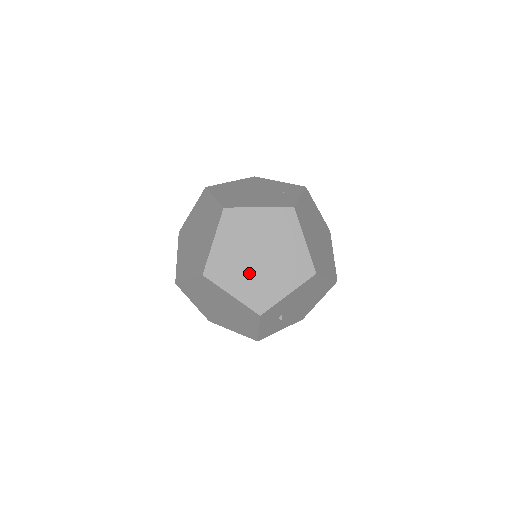
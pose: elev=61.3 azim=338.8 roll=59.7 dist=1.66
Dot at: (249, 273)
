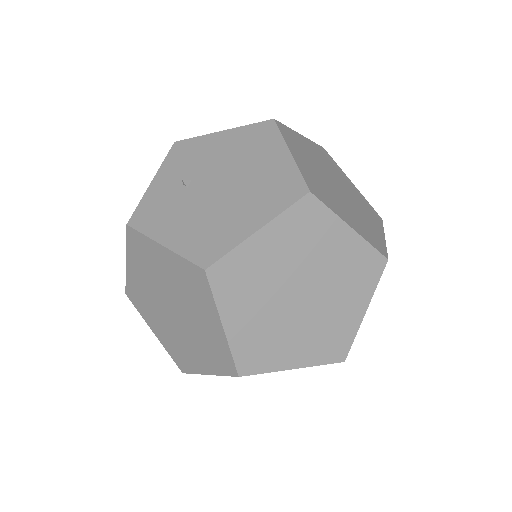
Dot at: occluded
